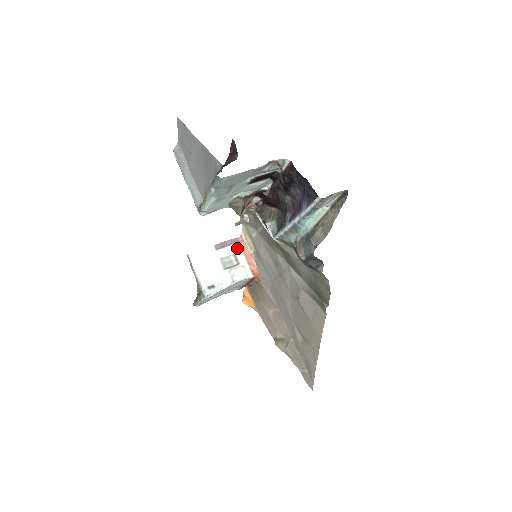
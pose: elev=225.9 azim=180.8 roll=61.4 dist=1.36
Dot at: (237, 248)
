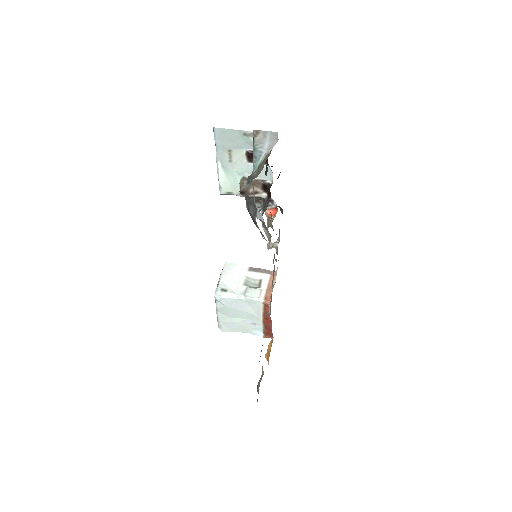
Dot at: (266, 277)
